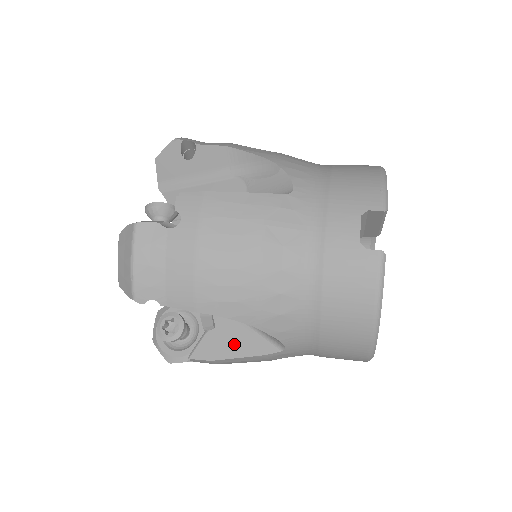
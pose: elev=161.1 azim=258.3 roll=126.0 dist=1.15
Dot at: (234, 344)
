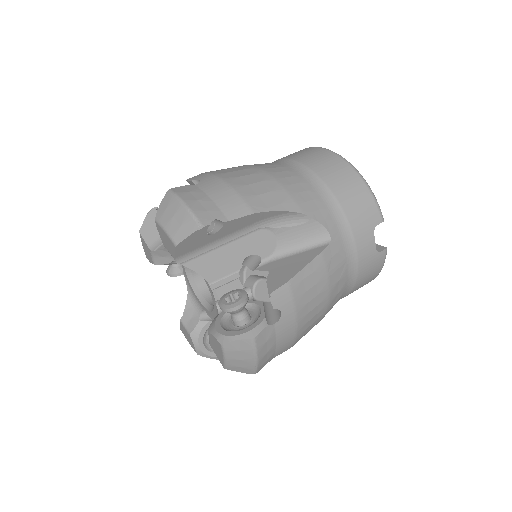
Dot at: occluded
